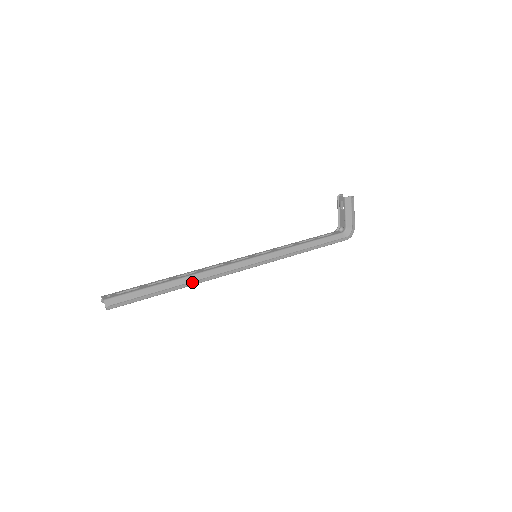
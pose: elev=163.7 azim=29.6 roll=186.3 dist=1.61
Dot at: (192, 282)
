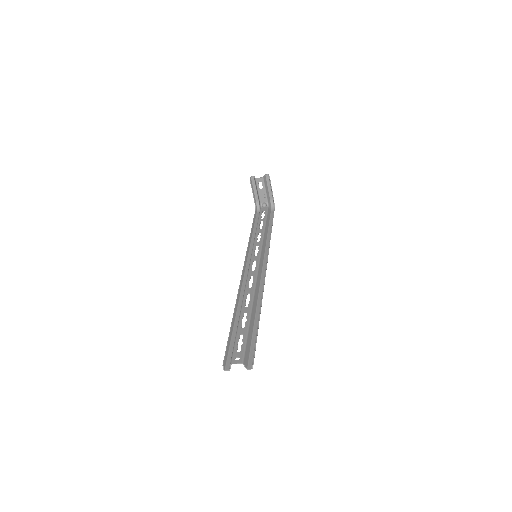
Dot at: occluded
